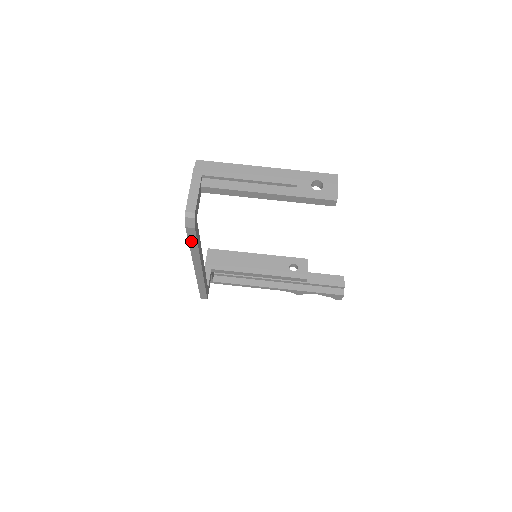
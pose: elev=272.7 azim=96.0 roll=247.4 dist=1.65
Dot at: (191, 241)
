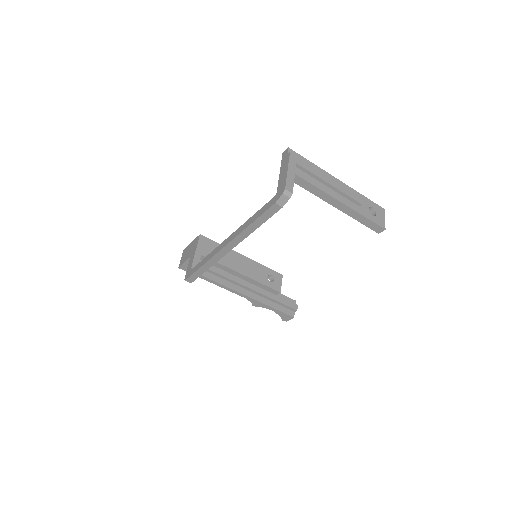
Dot at: (261, 218)
